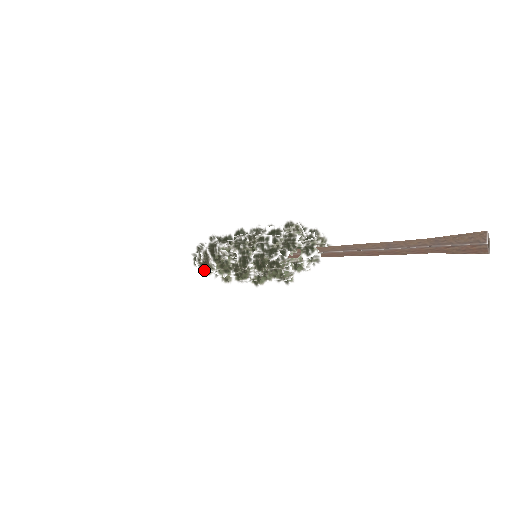
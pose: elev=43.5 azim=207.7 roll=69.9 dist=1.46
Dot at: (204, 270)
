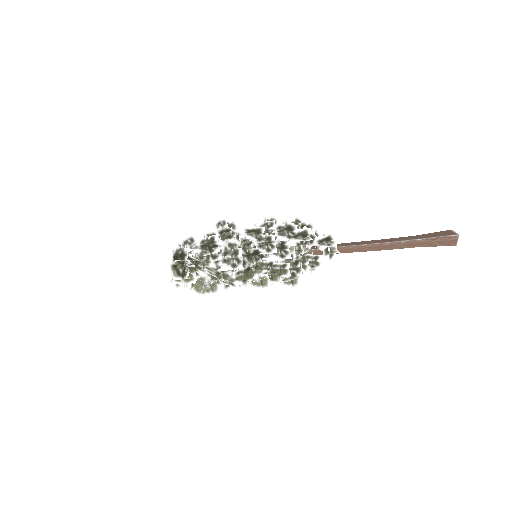
Dot at: occluded
